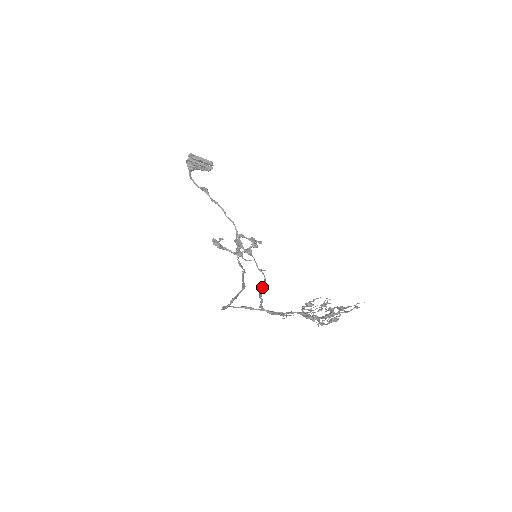
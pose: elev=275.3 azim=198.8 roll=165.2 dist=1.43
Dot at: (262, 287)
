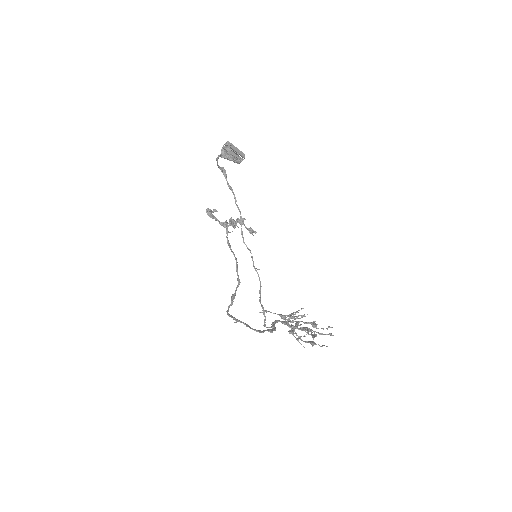
Dot at: (260, 295)
